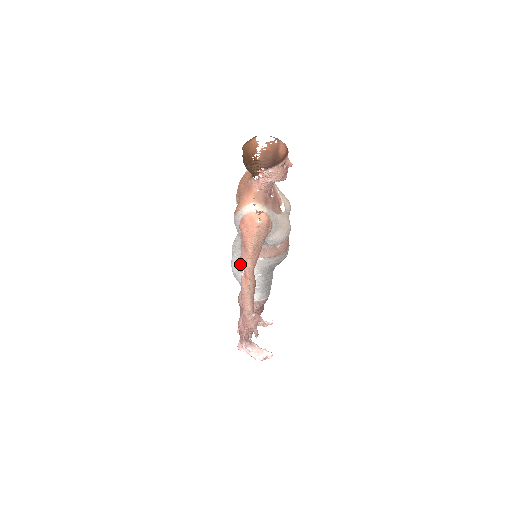
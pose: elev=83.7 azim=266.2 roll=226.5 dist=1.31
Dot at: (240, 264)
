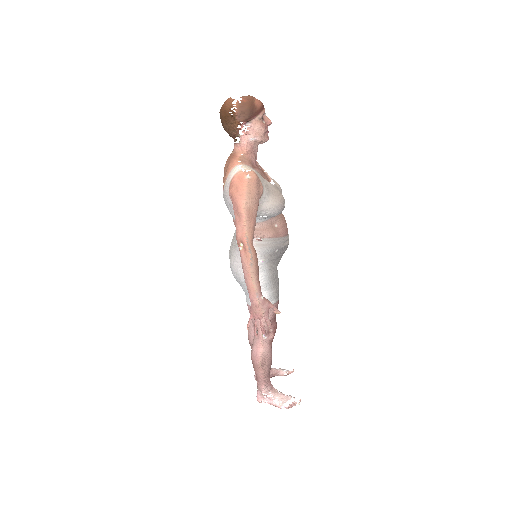
Dot at: (237, 237)
